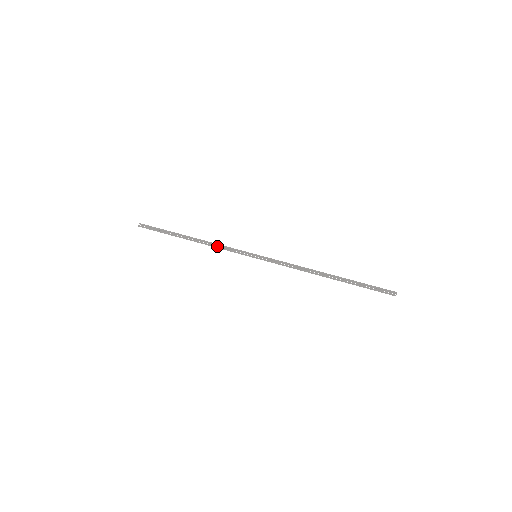
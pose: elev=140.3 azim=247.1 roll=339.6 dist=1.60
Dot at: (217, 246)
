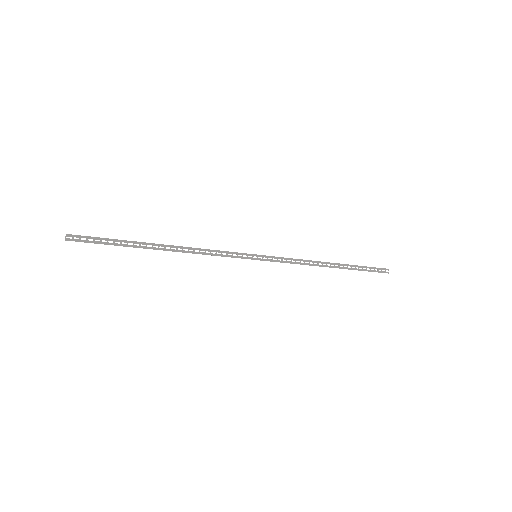
Dot at: (206, 249)
